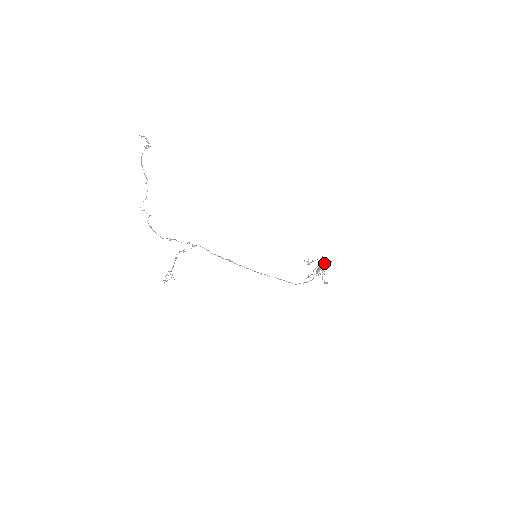
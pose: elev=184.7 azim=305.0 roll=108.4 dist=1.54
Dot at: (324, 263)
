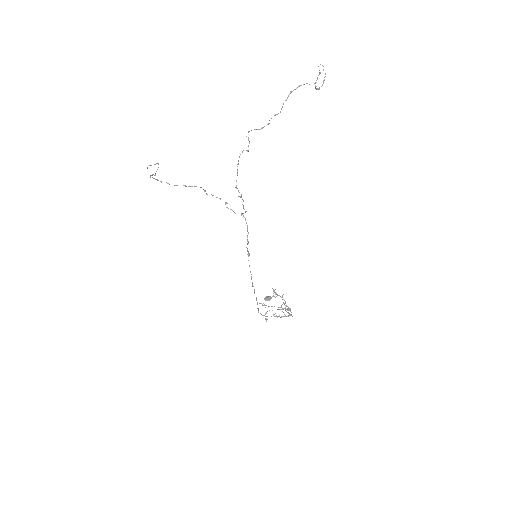
Dot at: (286, 309)
